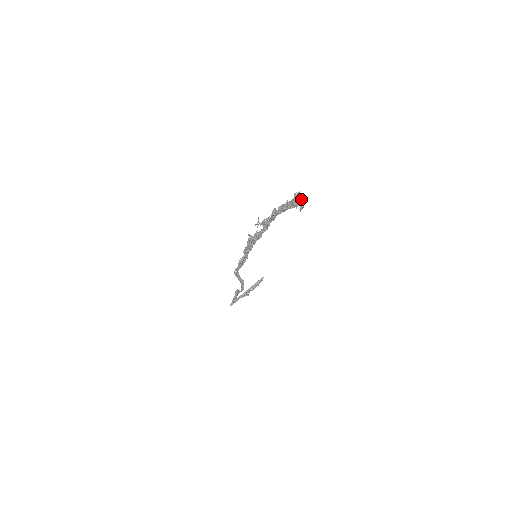
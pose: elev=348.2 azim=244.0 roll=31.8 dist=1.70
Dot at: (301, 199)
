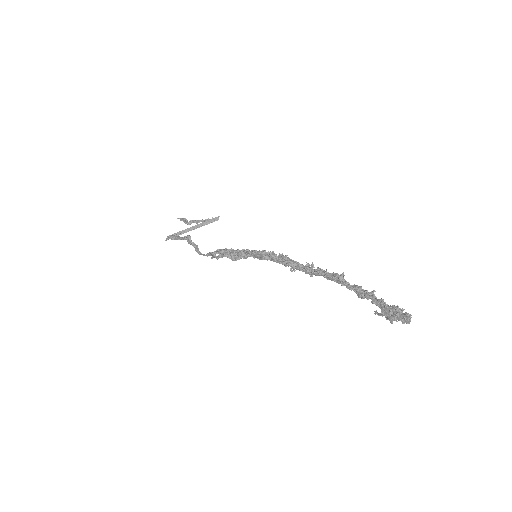
Dot at: occluded
